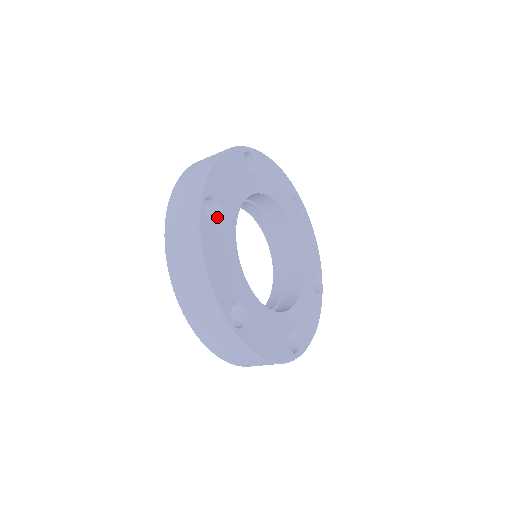
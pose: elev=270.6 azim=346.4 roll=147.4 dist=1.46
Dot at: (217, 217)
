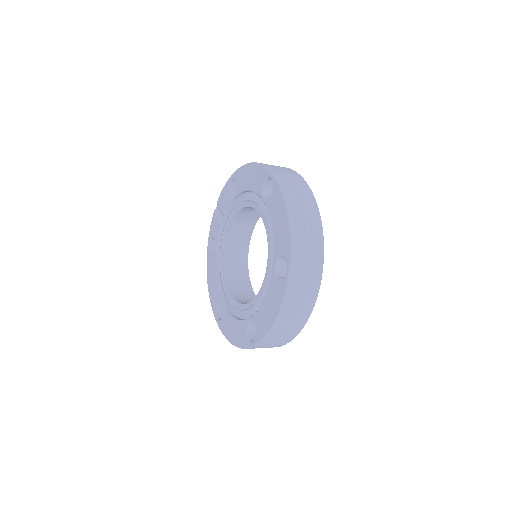
Dot at: occluded
